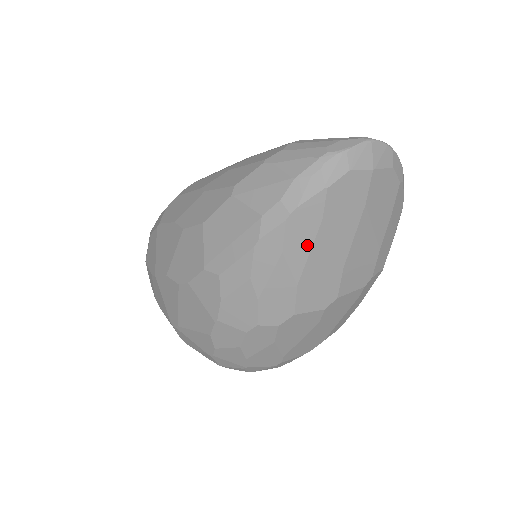
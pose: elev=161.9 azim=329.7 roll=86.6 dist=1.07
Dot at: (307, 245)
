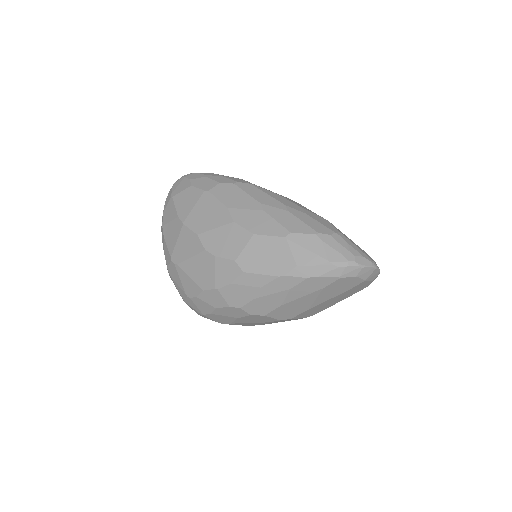
Dot at: (305, 293)
